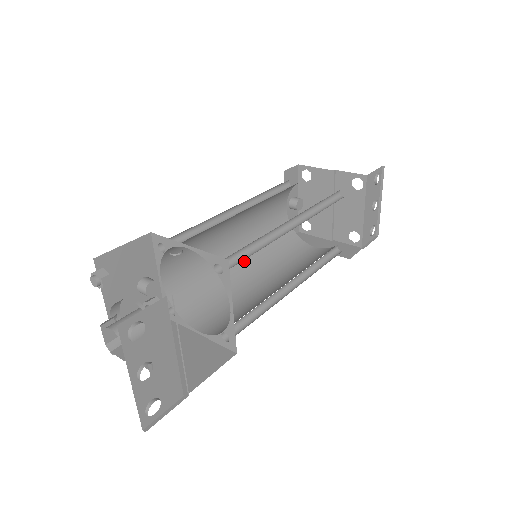
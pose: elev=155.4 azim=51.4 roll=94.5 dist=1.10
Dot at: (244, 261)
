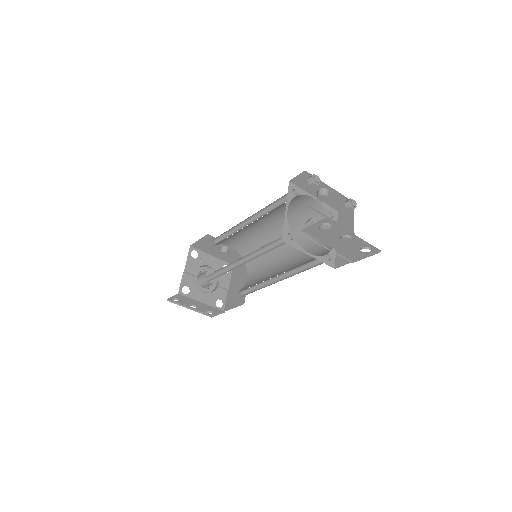
Dot at: occluded
